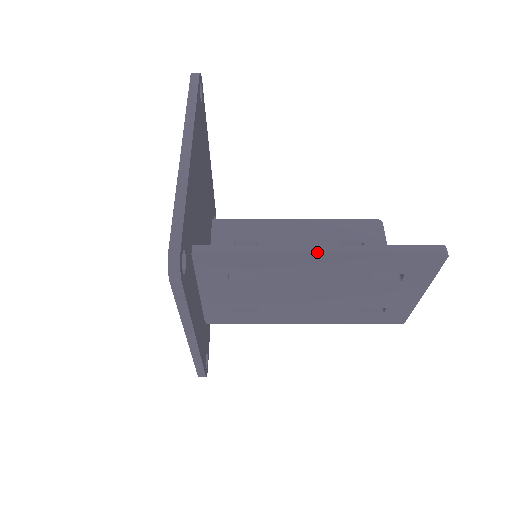
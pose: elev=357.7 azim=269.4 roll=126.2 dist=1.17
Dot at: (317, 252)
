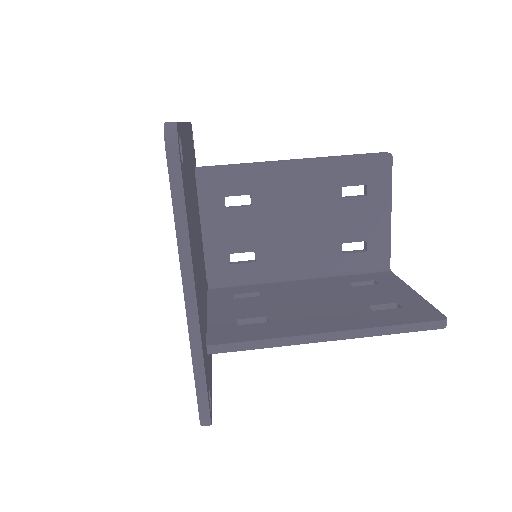
Dot at: (326, 340)
